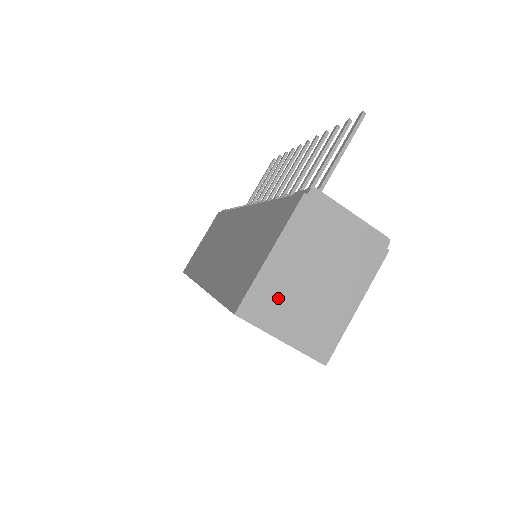
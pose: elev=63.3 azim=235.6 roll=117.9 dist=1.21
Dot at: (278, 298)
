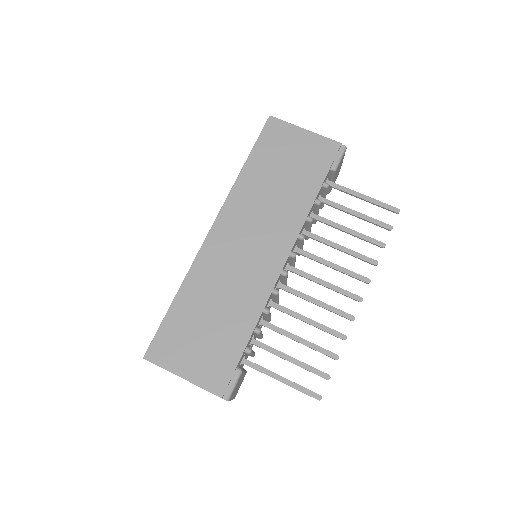
Dot at: occluded
